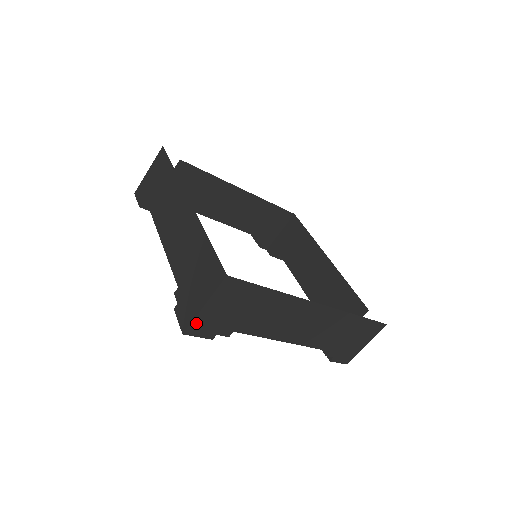
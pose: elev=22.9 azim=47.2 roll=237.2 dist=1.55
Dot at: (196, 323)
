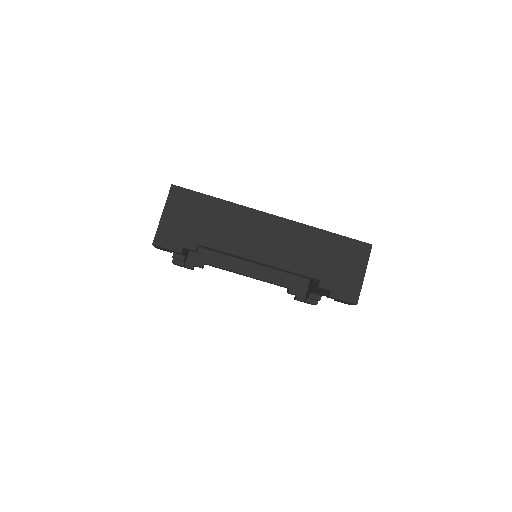
Dot at: (161, 233)
